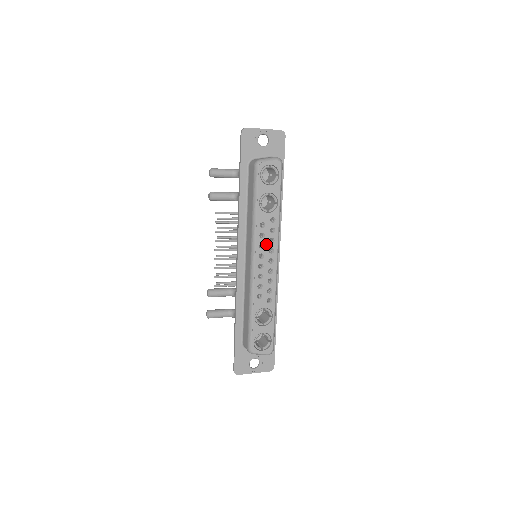
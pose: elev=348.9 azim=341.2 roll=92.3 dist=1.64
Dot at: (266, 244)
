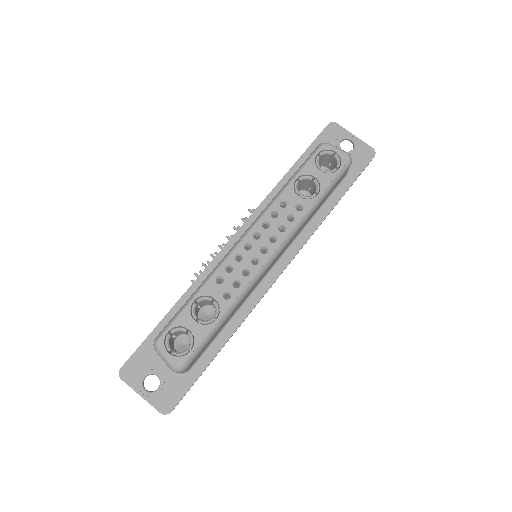
Dot at: (272, 227)
